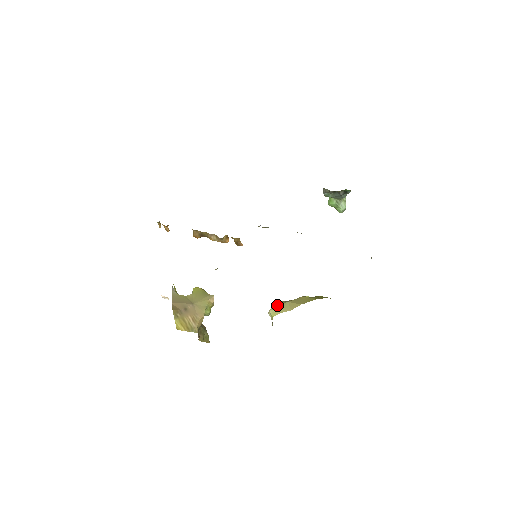
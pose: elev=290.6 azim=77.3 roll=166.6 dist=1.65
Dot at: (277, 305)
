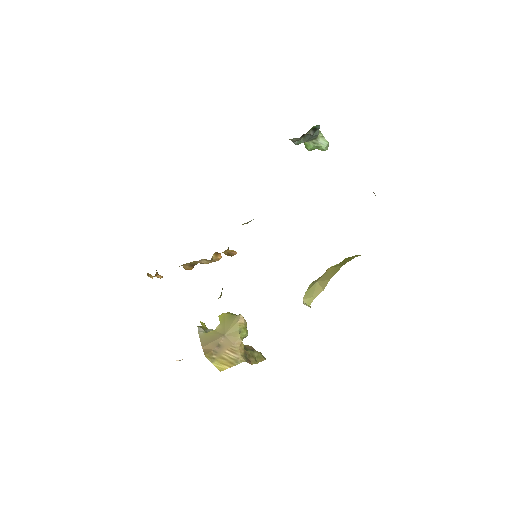
Dot at: (307, 291)
